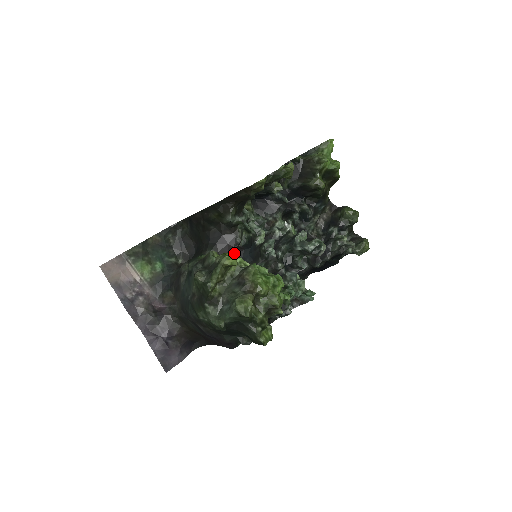
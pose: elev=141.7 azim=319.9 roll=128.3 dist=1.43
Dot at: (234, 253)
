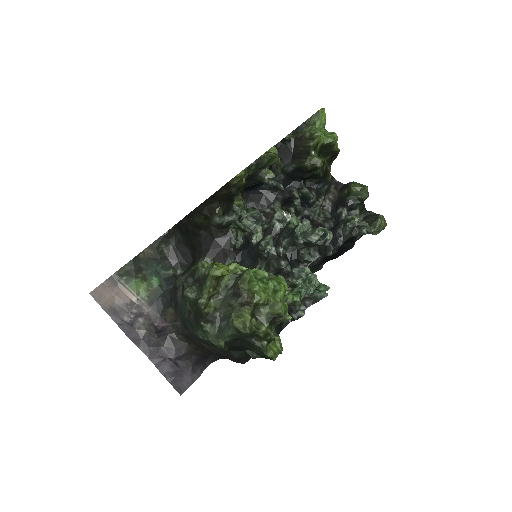
Dot at: (230, 257)
